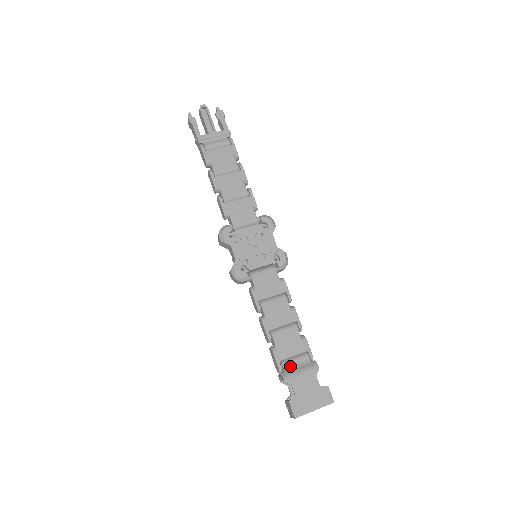
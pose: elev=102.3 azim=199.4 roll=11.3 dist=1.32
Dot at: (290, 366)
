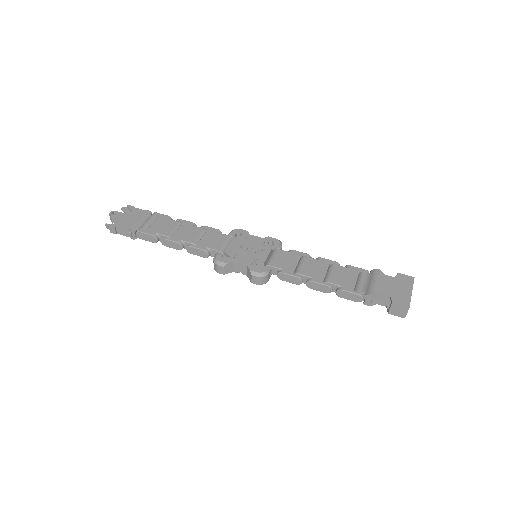
Dot at: (363, 287)
